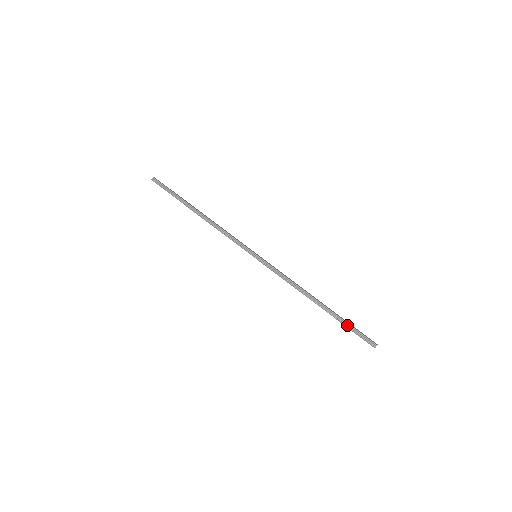
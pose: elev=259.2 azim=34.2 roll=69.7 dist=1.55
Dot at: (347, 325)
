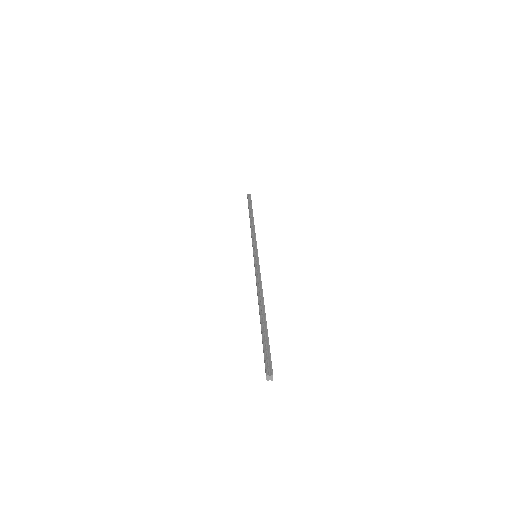
Dot at: (265, 338)
